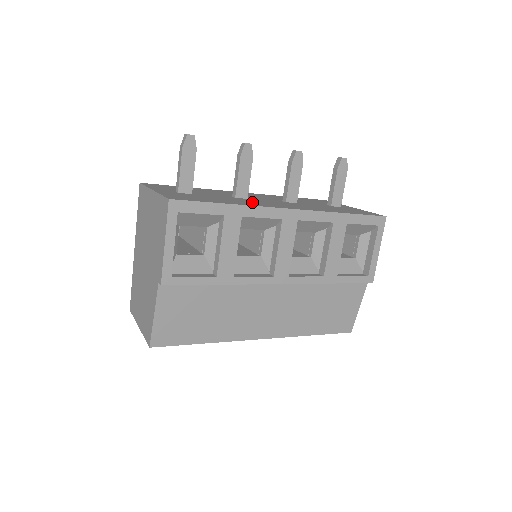
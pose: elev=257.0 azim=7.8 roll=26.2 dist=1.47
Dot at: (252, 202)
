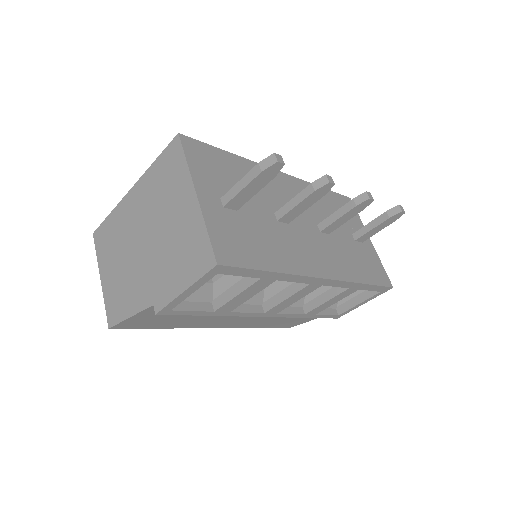
Dot at: (293, 249)
